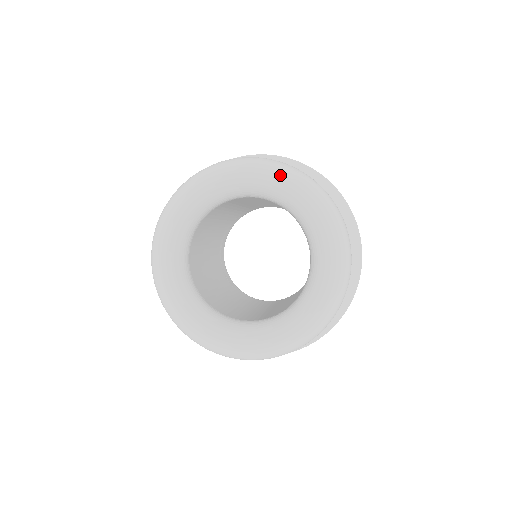
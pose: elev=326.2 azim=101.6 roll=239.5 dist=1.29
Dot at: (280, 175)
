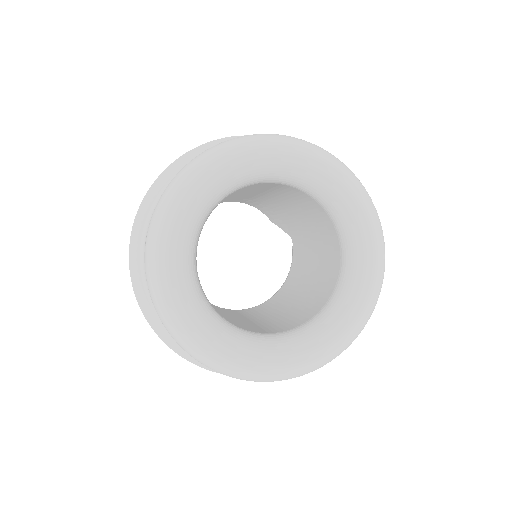
Dot at: (283, 147)
